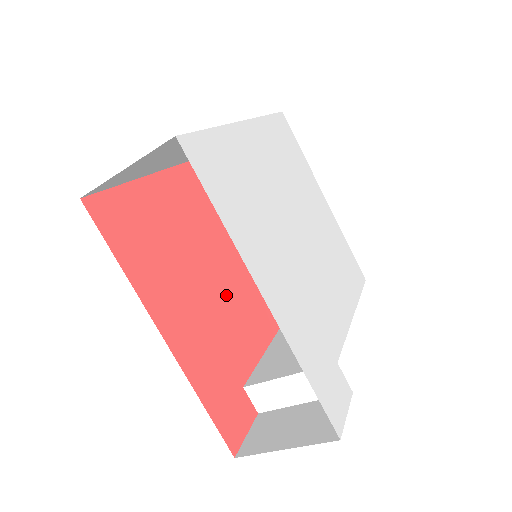
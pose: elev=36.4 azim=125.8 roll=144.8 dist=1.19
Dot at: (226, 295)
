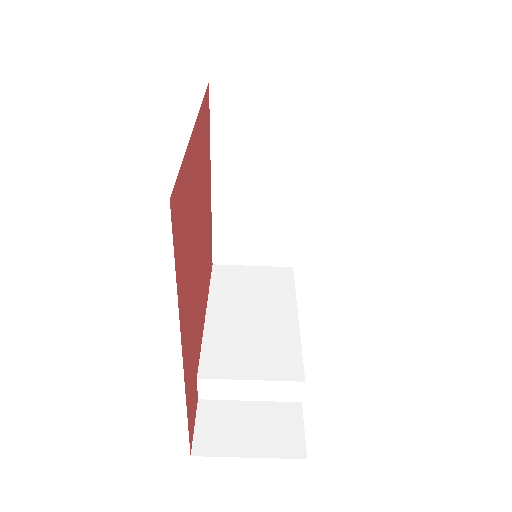
Dot at: (200, 278)
